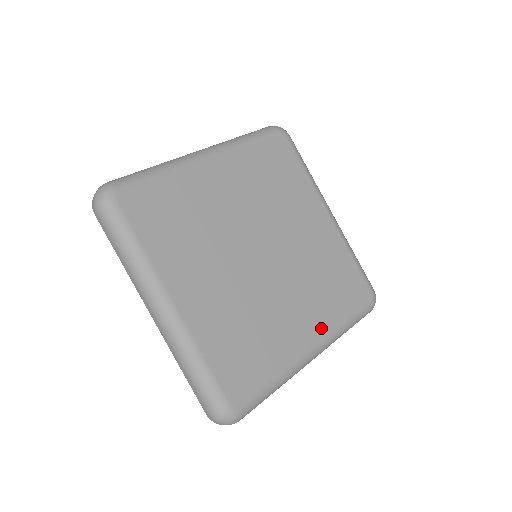
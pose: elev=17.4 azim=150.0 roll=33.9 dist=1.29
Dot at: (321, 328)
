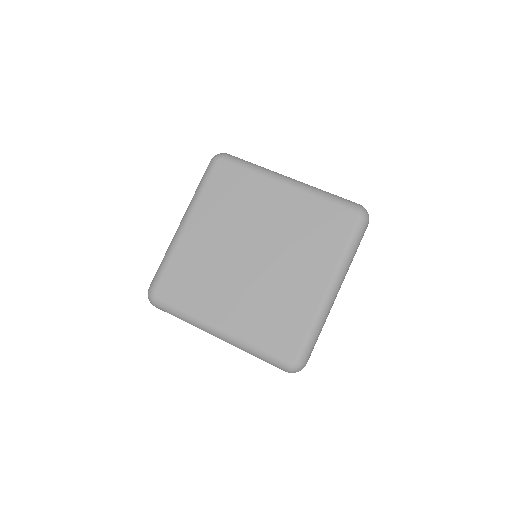
Dot at: (326, 271)
